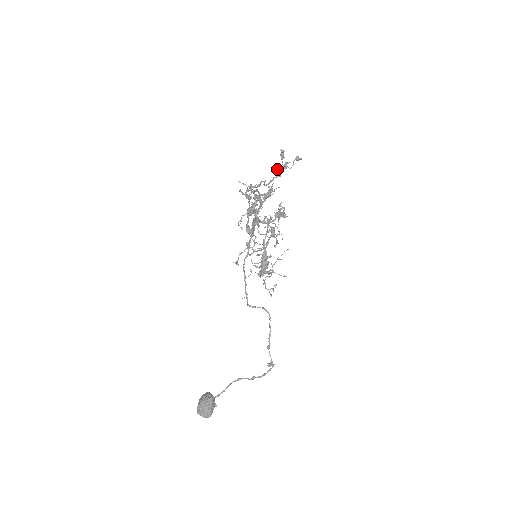
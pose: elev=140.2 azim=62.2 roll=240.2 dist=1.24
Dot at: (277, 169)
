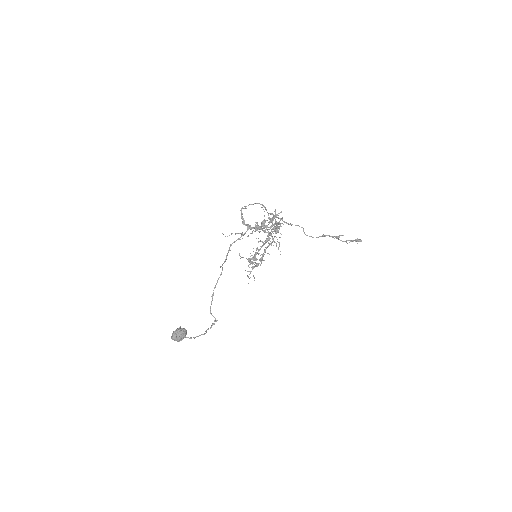
Dot at: occluded
